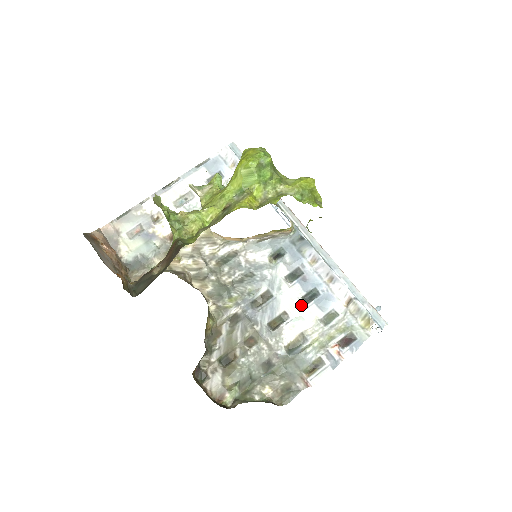
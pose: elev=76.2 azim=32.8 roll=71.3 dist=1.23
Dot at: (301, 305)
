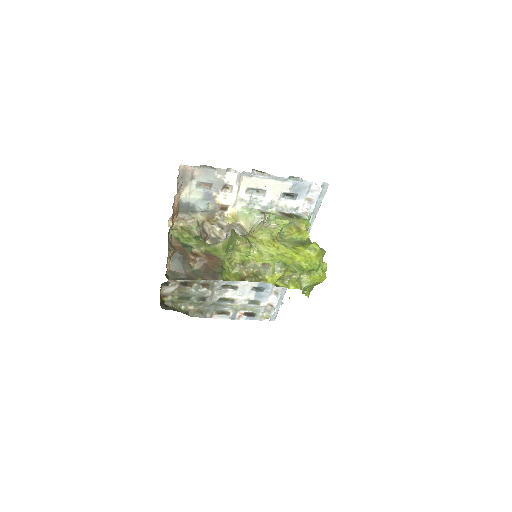
Dot at: (249, 290)
